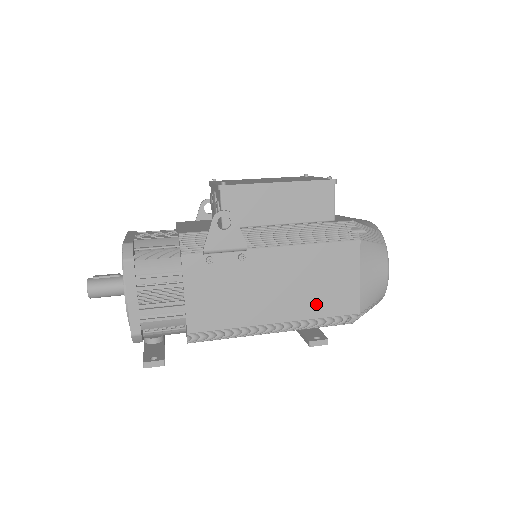
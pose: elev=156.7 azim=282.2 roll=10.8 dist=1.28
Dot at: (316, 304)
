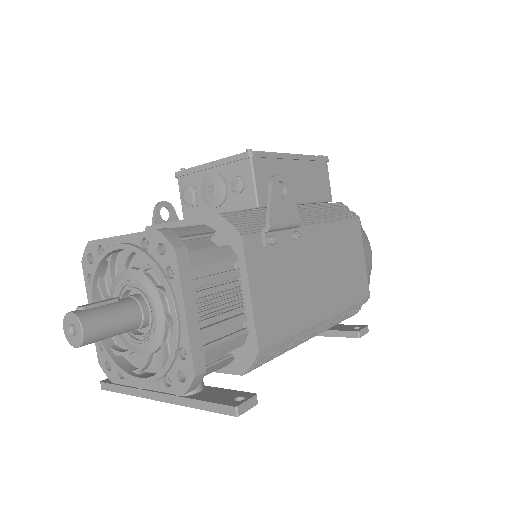
Dot at: (345, 290)
